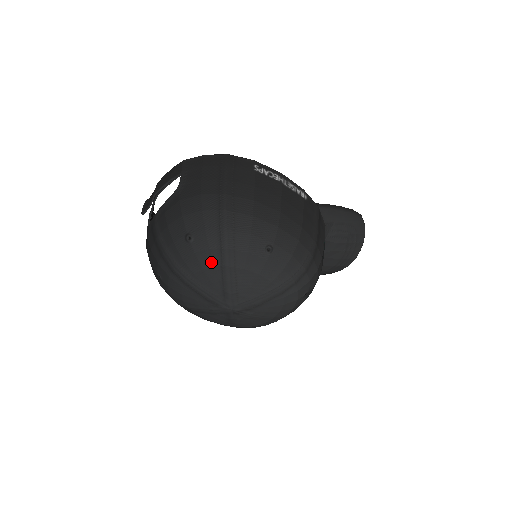
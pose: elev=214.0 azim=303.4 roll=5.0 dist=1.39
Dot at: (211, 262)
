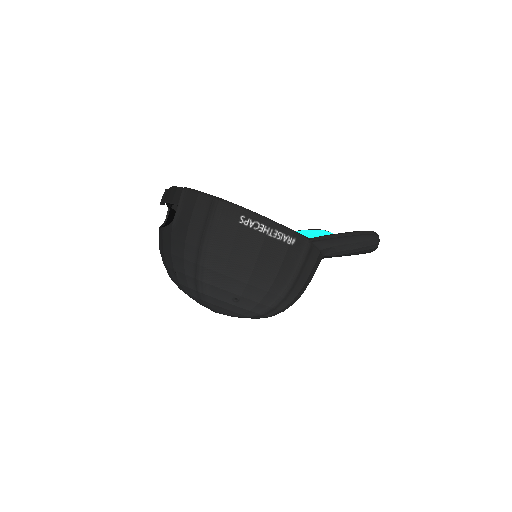
Dot at: (191, 293)
